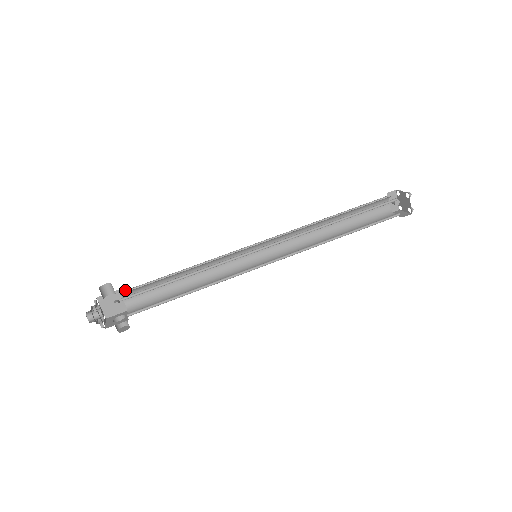
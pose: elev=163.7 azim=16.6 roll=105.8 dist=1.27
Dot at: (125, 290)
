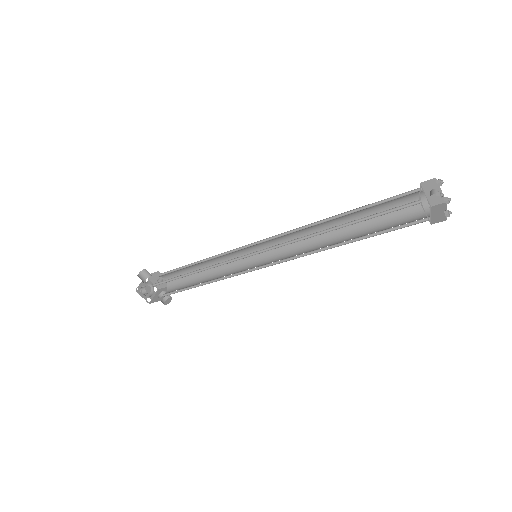
Dot at: (162, 273)
